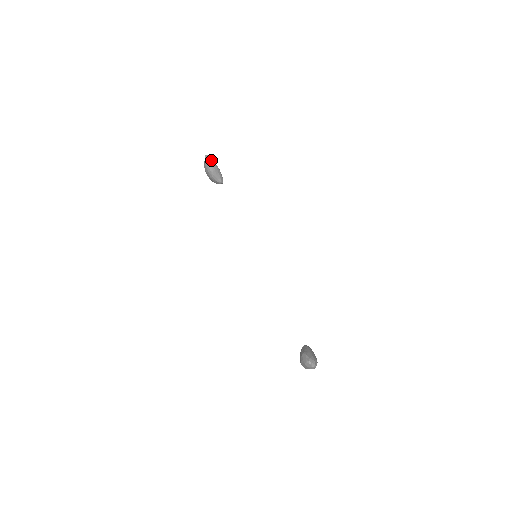
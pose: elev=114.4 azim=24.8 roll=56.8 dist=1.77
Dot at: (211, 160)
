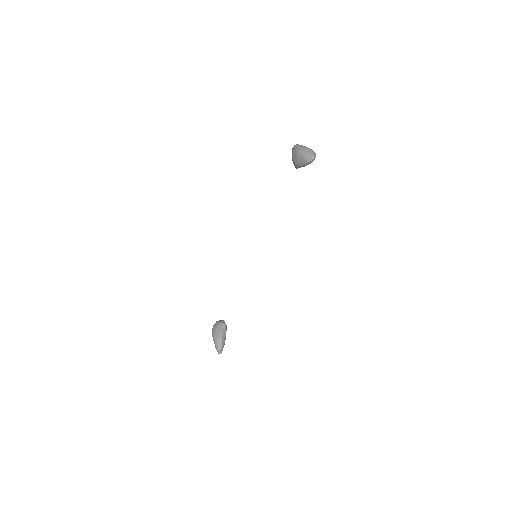
Dot at: occluded
